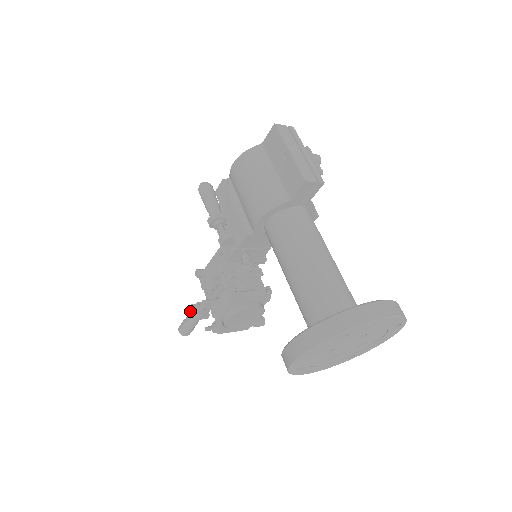
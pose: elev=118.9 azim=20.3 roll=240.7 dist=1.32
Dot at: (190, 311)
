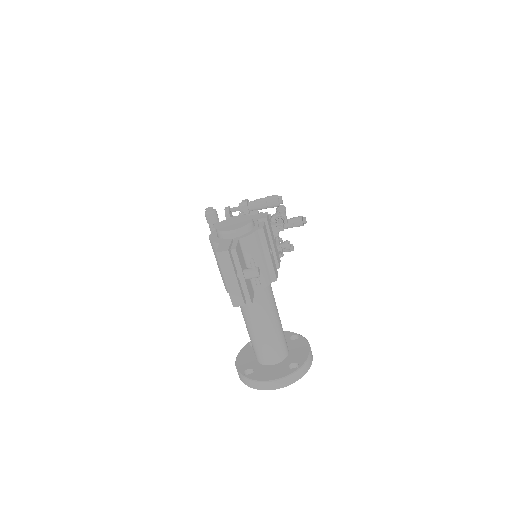
Dot at: occluded
